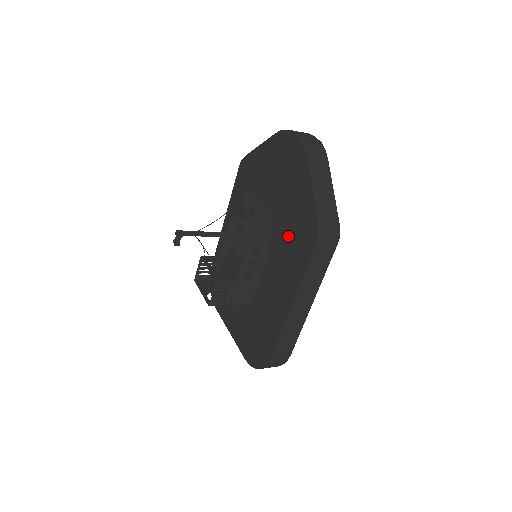
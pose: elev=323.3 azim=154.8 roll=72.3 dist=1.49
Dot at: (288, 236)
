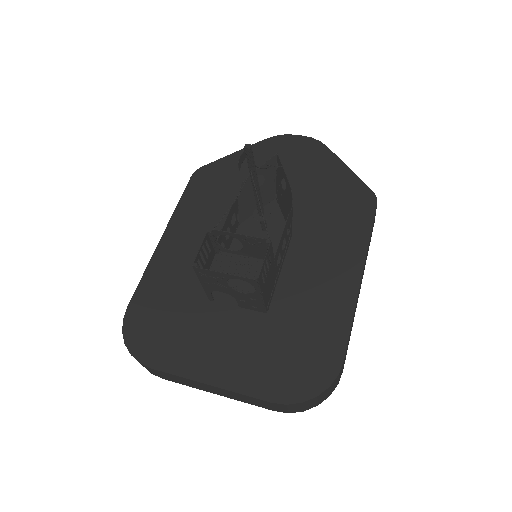
Dot at: (324, 213)
